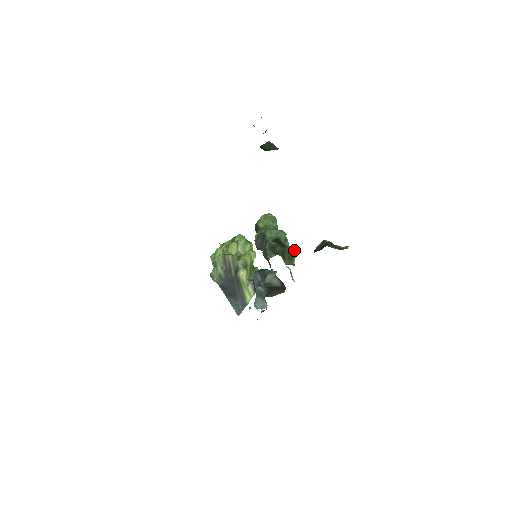
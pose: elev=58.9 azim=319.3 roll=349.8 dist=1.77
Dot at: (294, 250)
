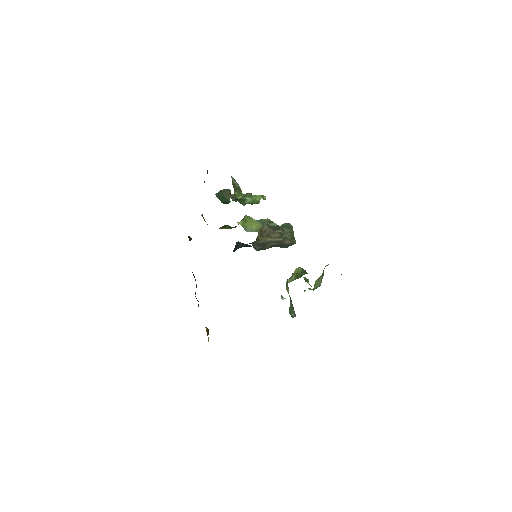
Dot at: occluded
